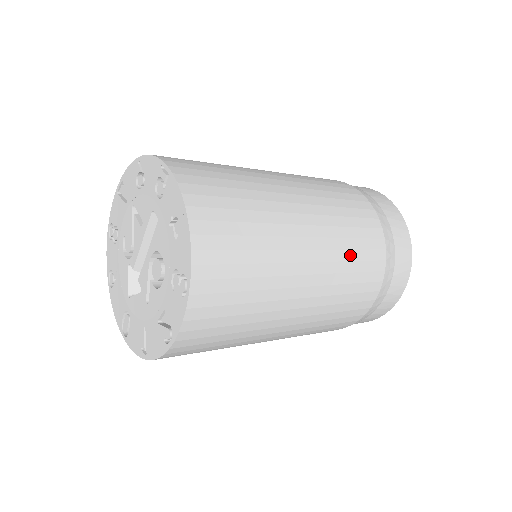
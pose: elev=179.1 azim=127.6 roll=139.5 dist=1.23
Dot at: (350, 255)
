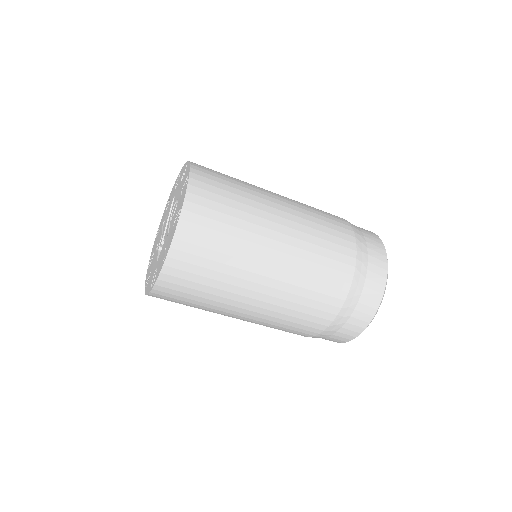
Dot at: (315, 212)
